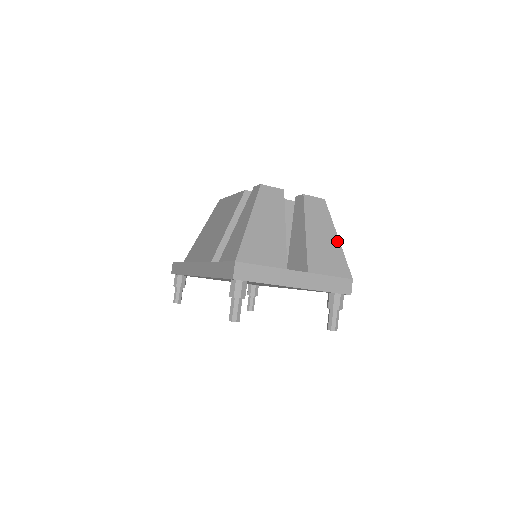
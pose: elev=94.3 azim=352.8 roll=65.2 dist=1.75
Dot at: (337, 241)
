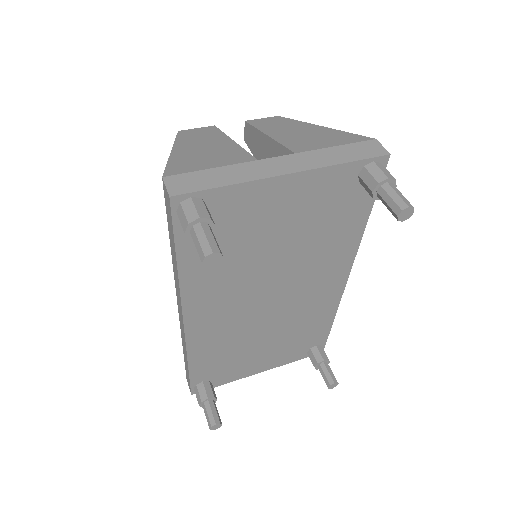
Dot at: (322, 128)
